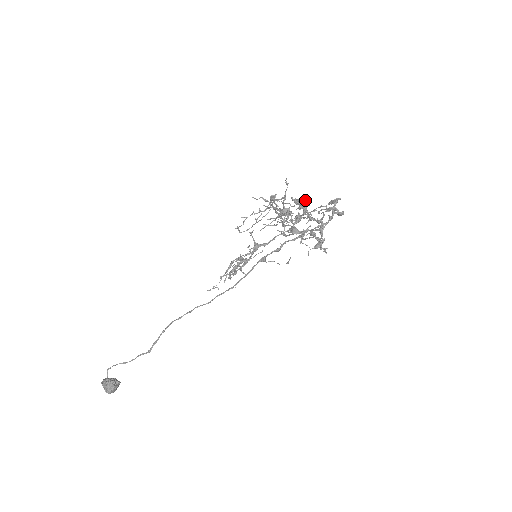
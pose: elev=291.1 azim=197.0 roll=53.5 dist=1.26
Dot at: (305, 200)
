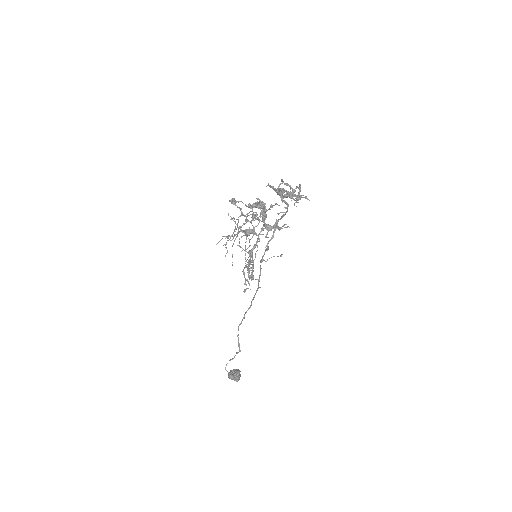
Dot at: (257, 204)
